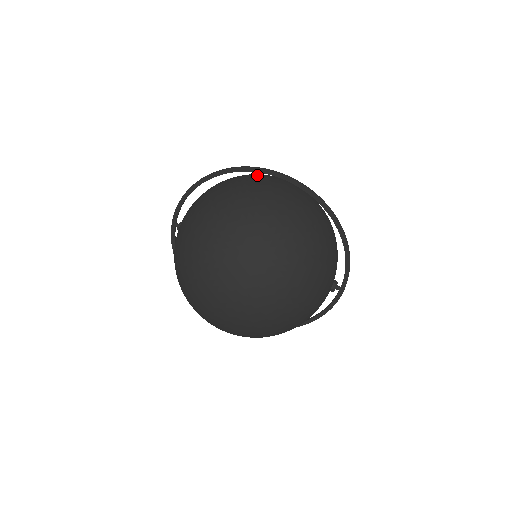
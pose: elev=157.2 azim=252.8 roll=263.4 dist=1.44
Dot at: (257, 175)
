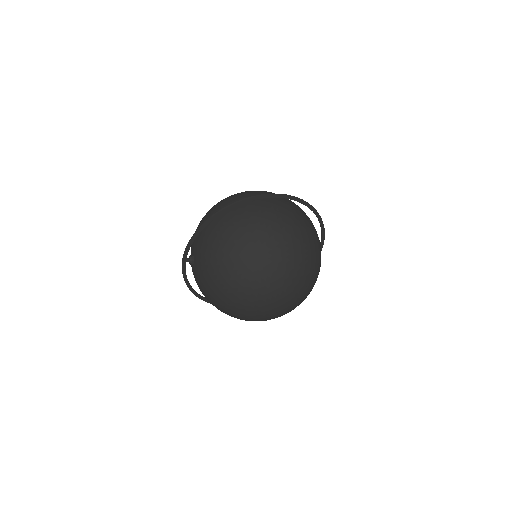
Dot at: occluded
